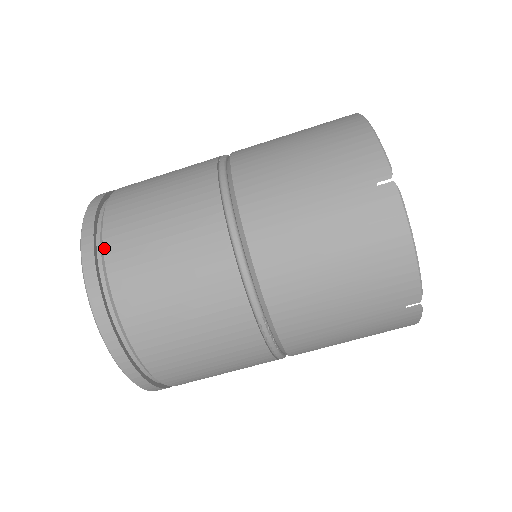
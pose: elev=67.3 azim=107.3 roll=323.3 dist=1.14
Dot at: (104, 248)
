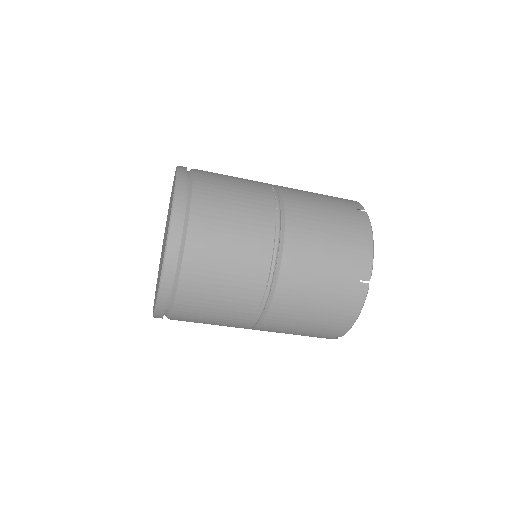
Dot at: (172, 313)
